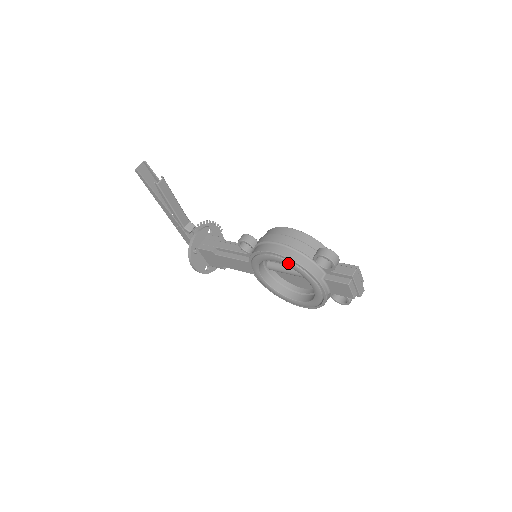
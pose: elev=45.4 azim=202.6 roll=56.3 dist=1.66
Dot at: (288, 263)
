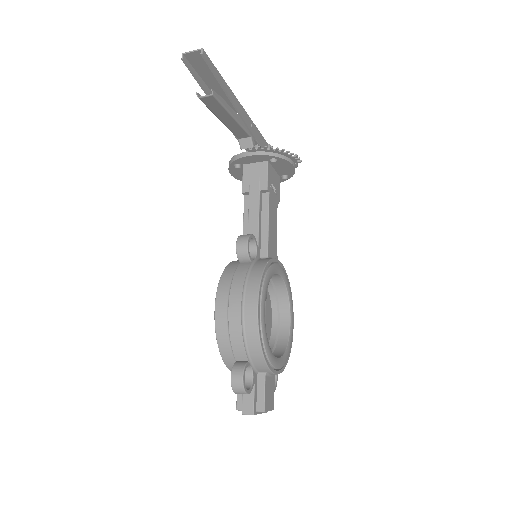
Dot at: occluded
